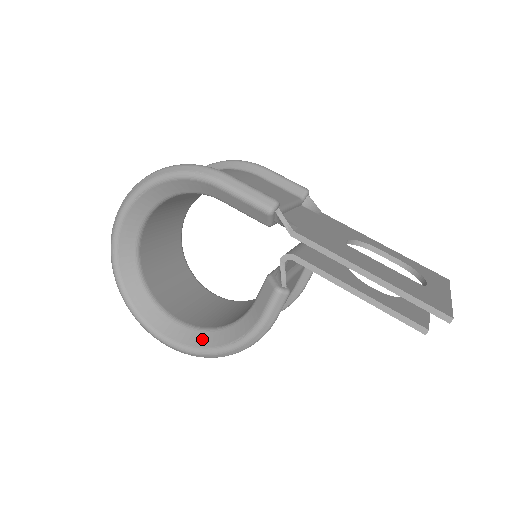
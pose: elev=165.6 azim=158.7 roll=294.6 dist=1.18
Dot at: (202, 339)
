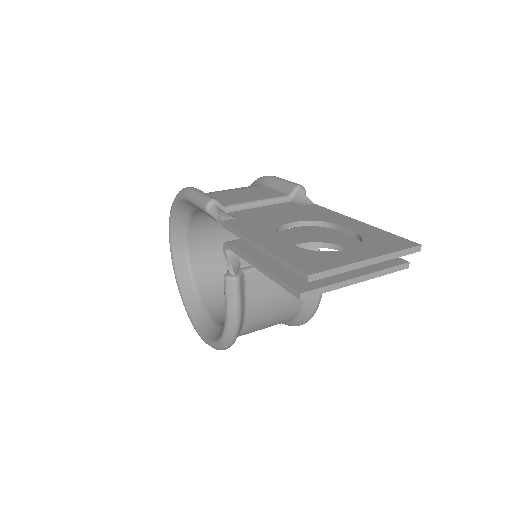
Dot at: (217, 333)
